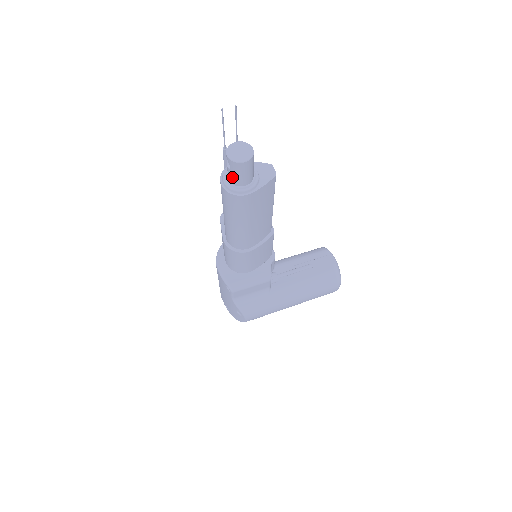
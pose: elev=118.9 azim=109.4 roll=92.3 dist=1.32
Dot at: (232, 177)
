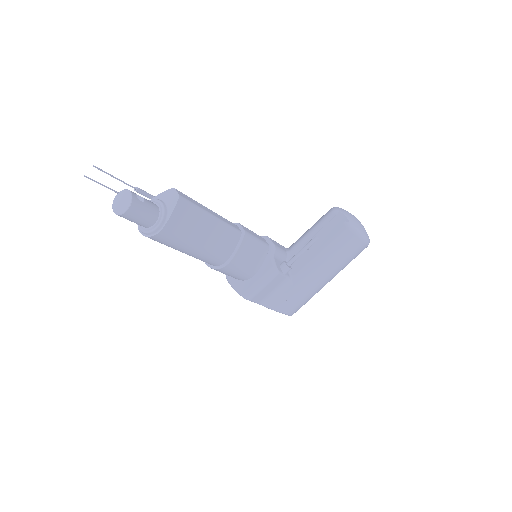
Dot at: occluded
